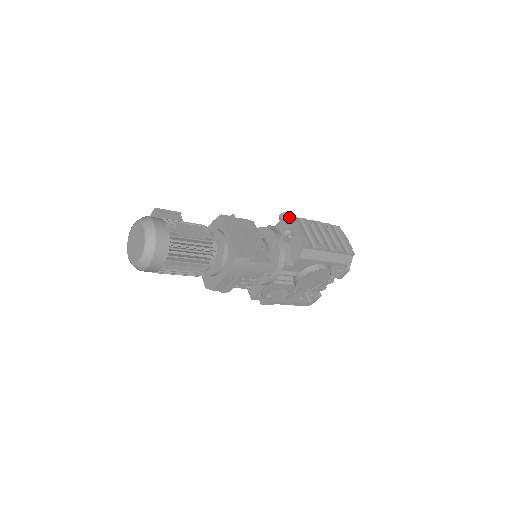
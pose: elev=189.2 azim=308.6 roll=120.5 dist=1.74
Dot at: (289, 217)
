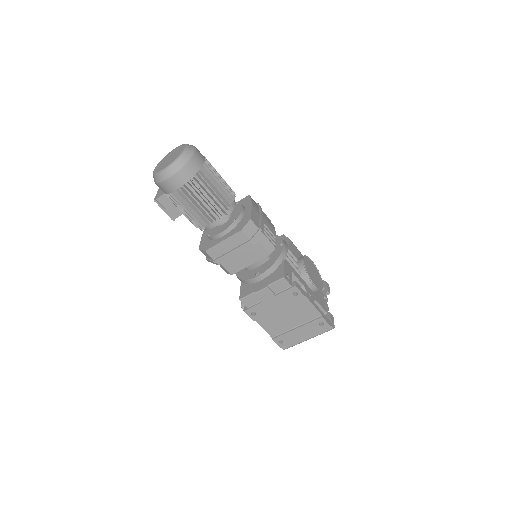
Dot at: occluded
